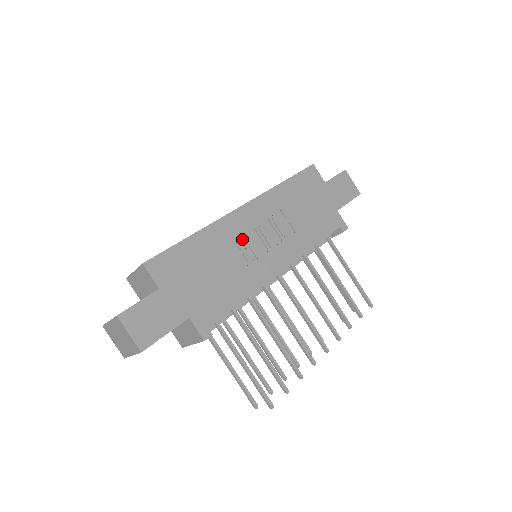
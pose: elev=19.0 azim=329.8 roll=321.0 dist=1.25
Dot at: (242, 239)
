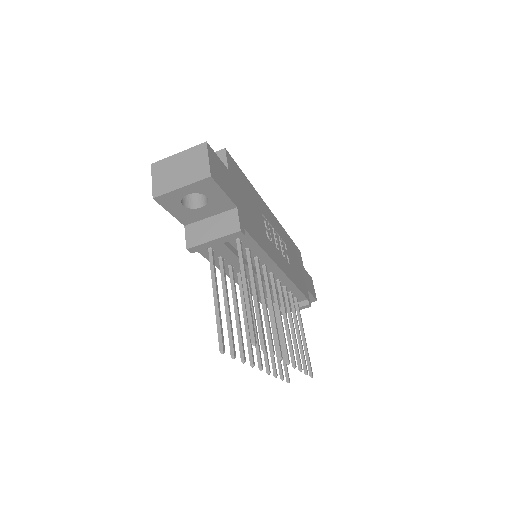
Dot at: (268, 223)
